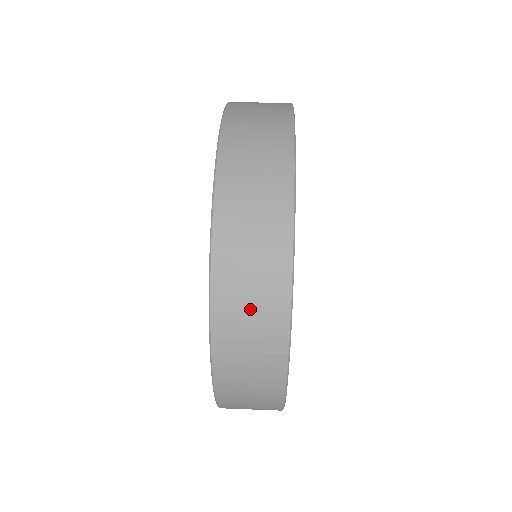
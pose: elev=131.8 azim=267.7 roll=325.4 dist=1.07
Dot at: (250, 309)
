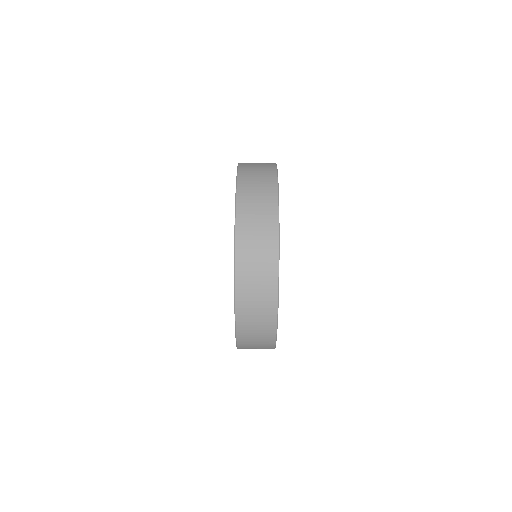
Dot at: (256, 317)
